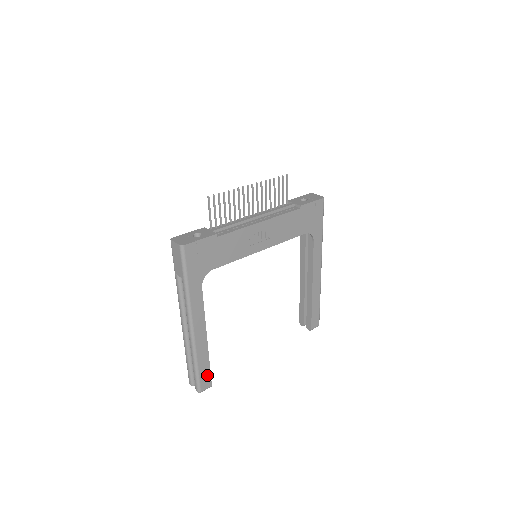
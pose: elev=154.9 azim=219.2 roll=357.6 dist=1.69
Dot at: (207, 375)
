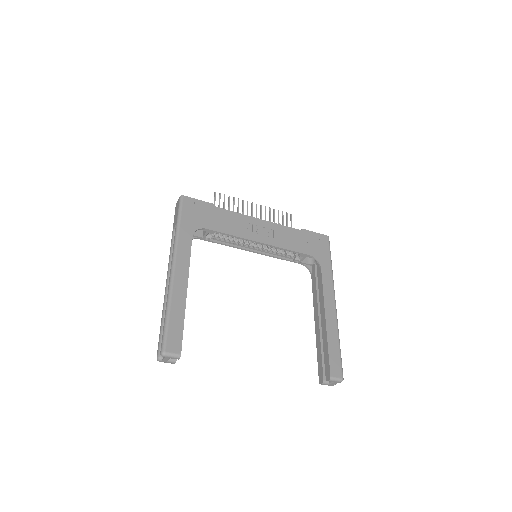
Dot at: (178, 335)
